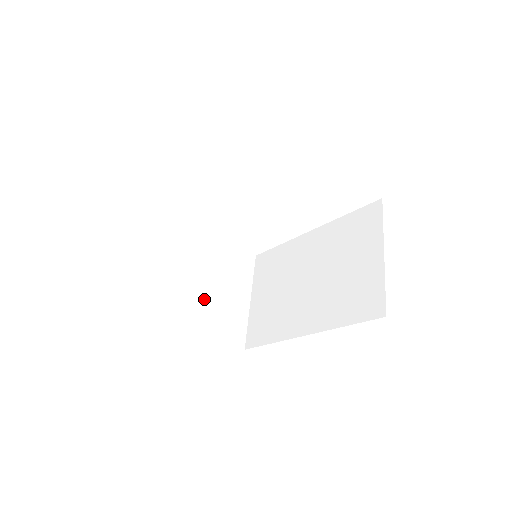
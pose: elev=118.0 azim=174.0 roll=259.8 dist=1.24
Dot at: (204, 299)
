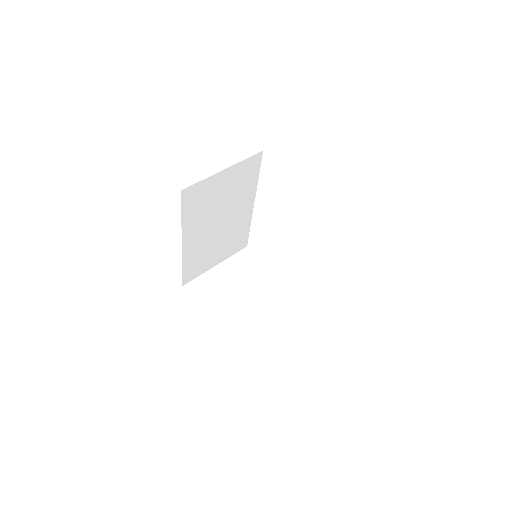
Dot at: (240, 307)
